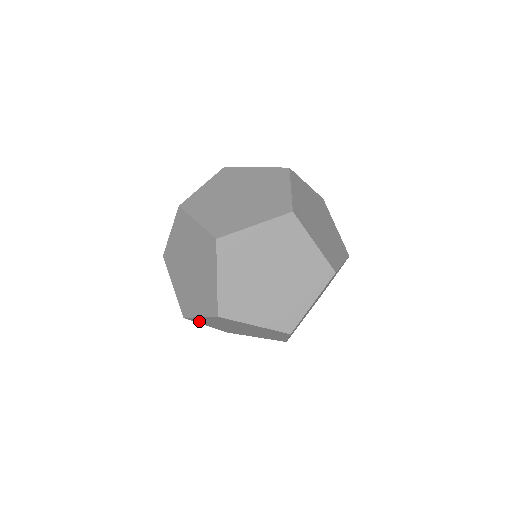
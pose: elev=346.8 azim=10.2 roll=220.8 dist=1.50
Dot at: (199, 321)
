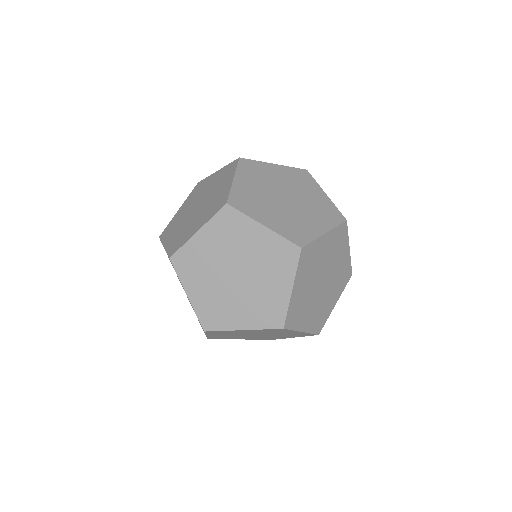
Dot at: (216, 320)
